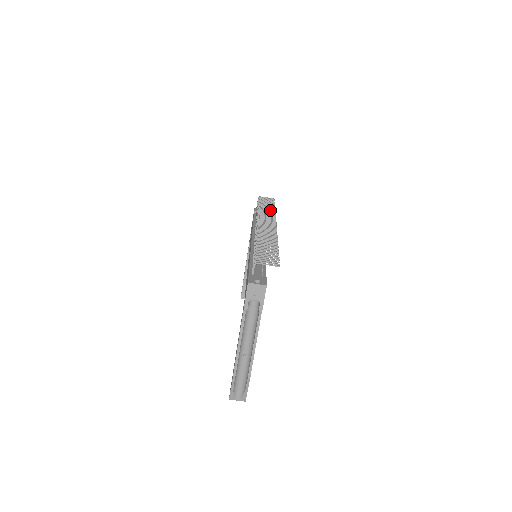
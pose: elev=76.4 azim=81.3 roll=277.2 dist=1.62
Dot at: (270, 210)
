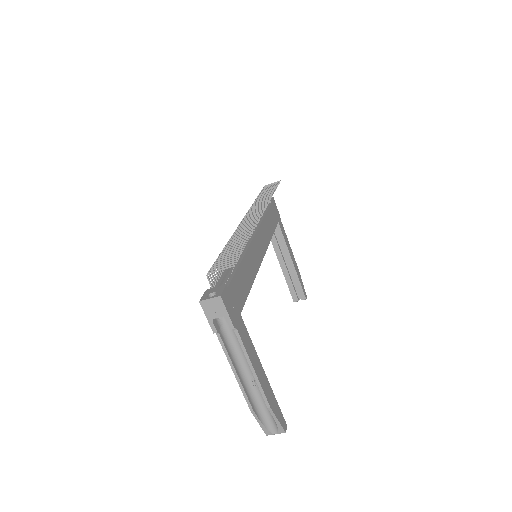
Dot at: (267, 197)
